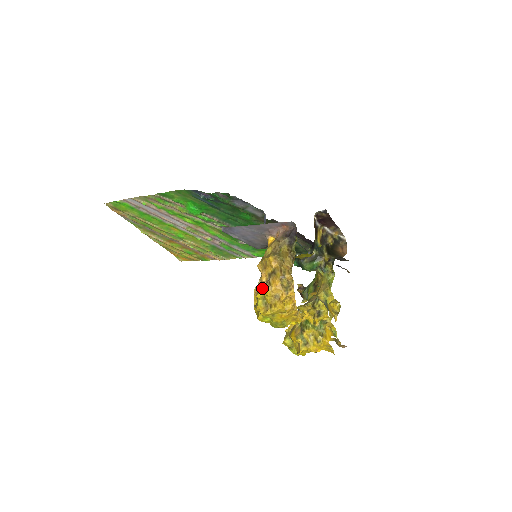
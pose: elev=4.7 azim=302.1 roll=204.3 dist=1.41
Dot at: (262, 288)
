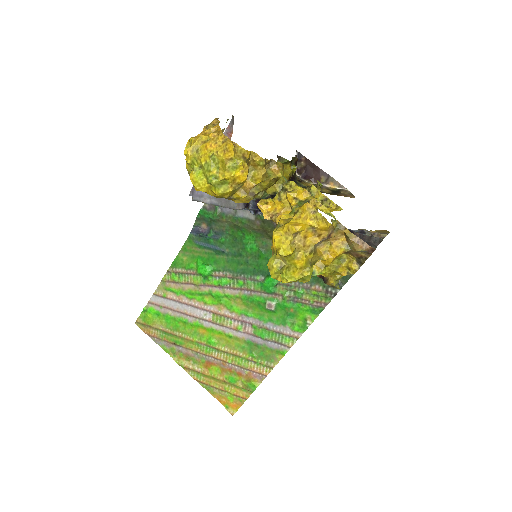
Dot at: (188, 143)
